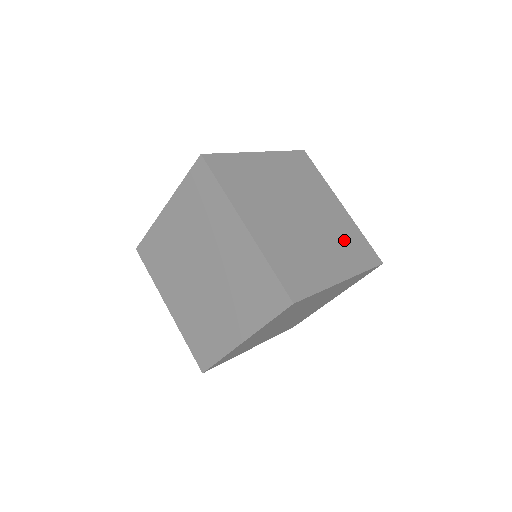
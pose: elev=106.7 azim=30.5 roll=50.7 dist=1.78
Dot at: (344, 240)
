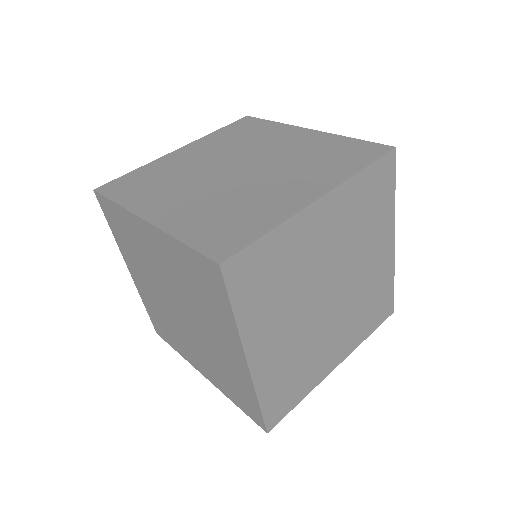
Dot at: (316, 158)
